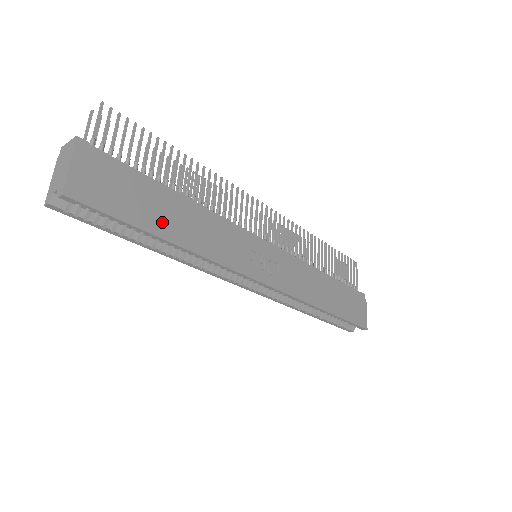
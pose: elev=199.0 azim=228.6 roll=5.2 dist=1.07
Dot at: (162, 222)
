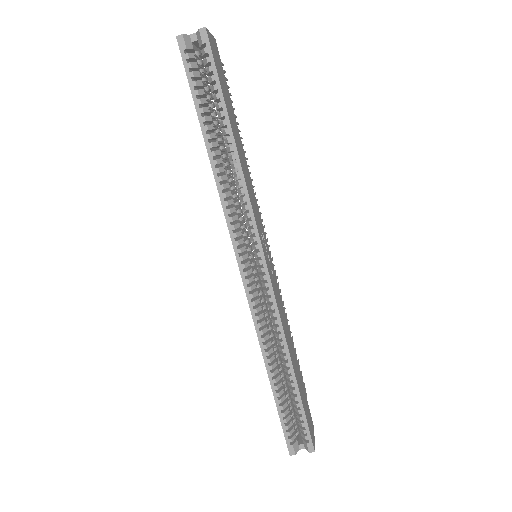
Dot at: (233, 125)
